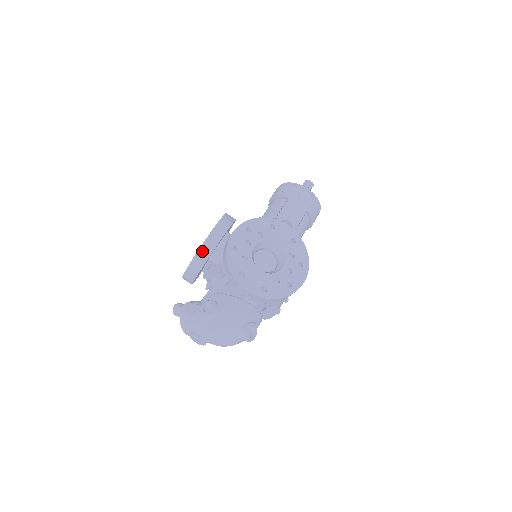
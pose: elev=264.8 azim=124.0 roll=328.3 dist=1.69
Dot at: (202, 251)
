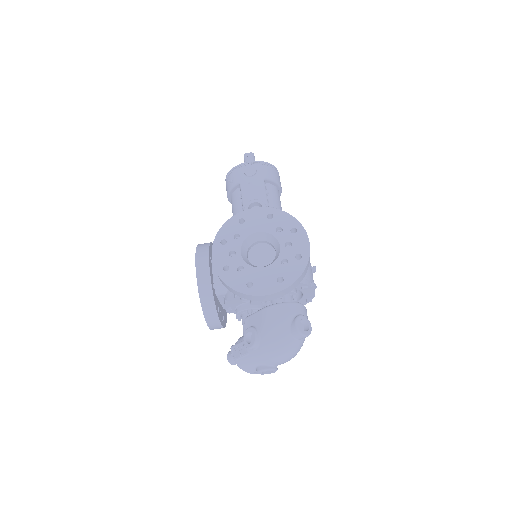
Dot at: (203, 295)
